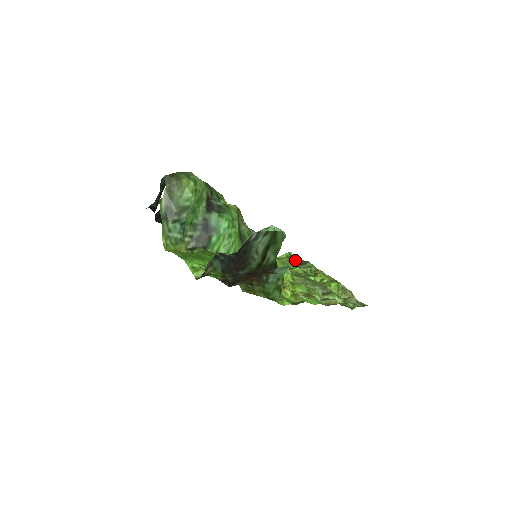
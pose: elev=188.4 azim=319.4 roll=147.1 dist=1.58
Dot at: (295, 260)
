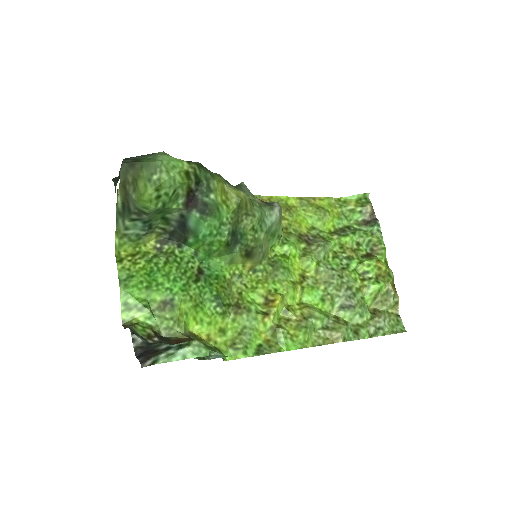
Dot at: (363, 212)
